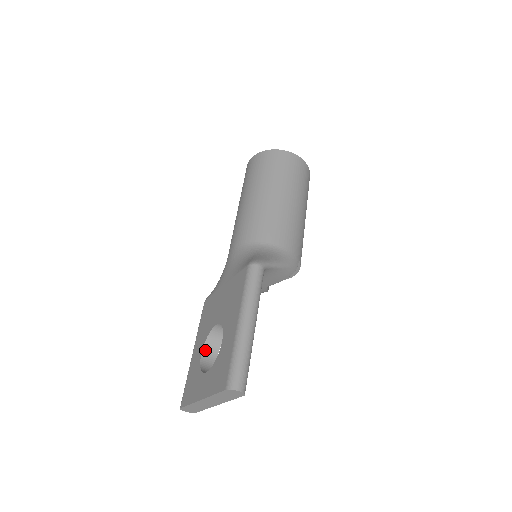
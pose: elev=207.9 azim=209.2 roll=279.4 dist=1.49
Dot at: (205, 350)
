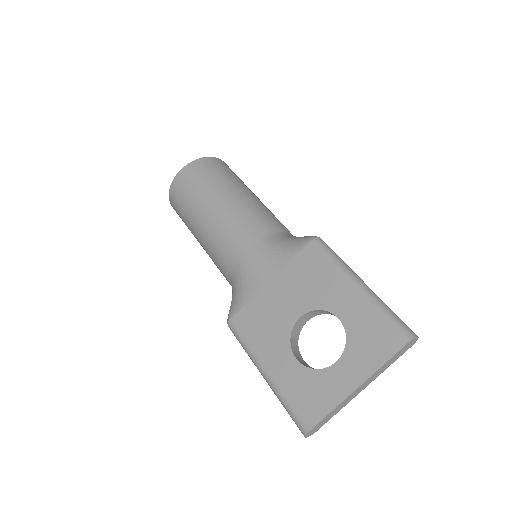
Dot at: (295, 354)
